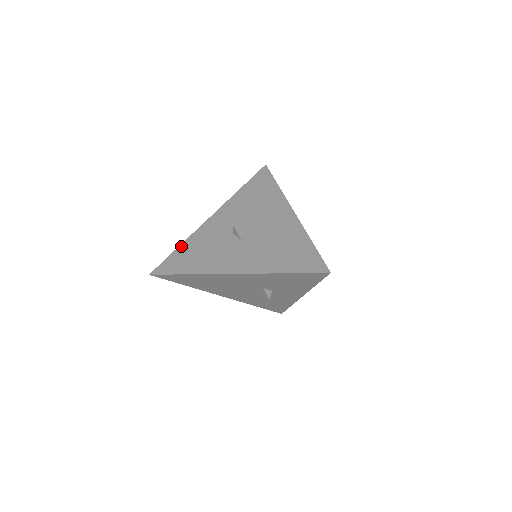
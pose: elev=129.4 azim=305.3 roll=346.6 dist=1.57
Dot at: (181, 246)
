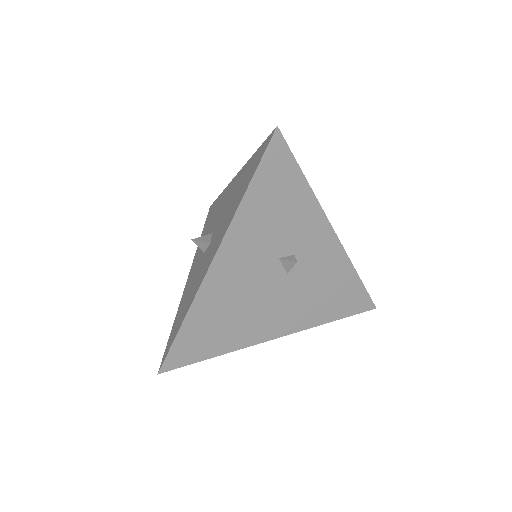
Dot at: (174, 321)
